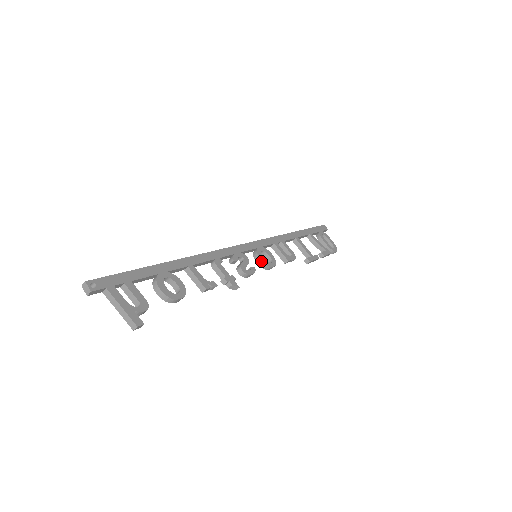
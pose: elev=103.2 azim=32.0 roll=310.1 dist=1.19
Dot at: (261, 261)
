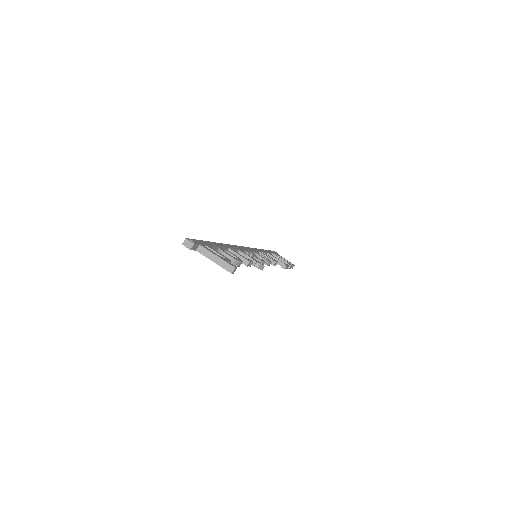
Dot at: (262, 258)
